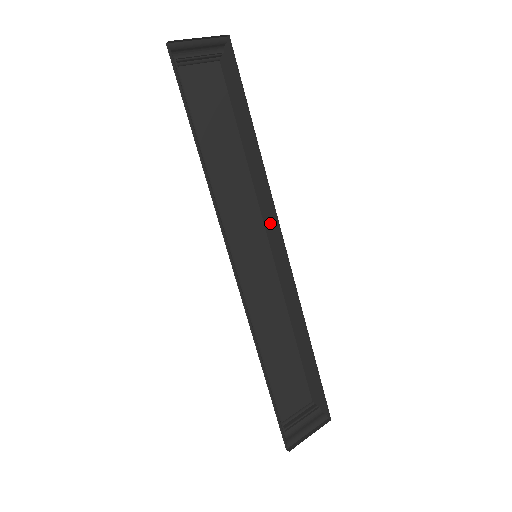
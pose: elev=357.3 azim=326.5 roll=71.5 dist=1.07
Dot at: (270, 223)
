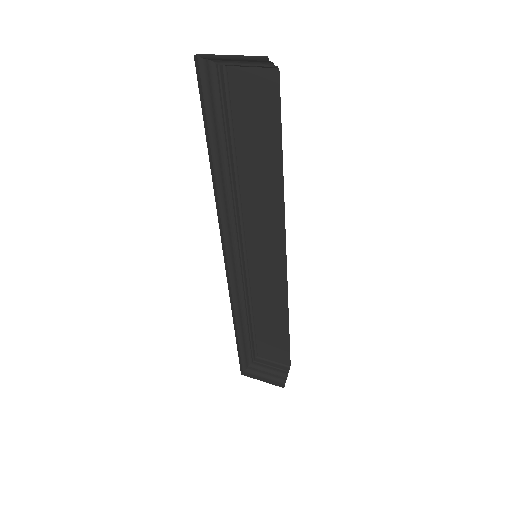
Dot at: occluded
